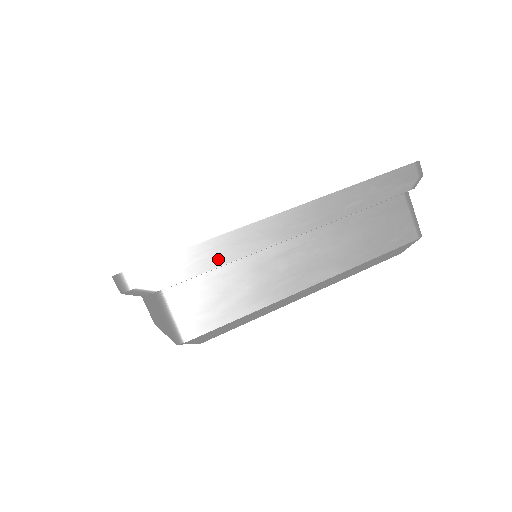
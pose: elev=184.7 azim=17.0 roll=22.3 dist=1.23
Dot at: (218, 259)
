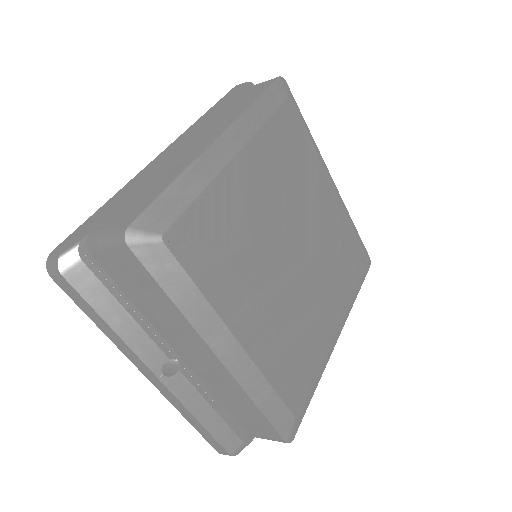
Dot at: (125, 196)
